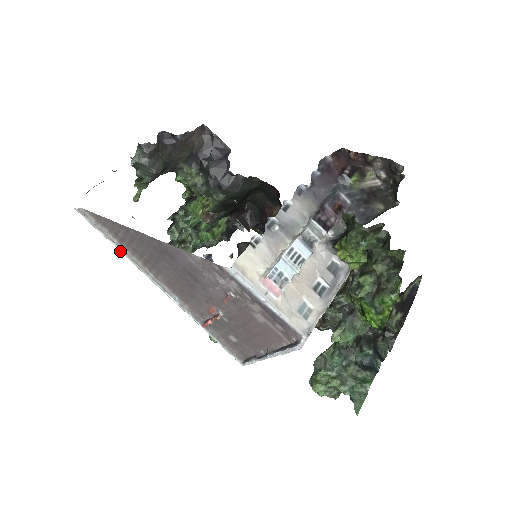
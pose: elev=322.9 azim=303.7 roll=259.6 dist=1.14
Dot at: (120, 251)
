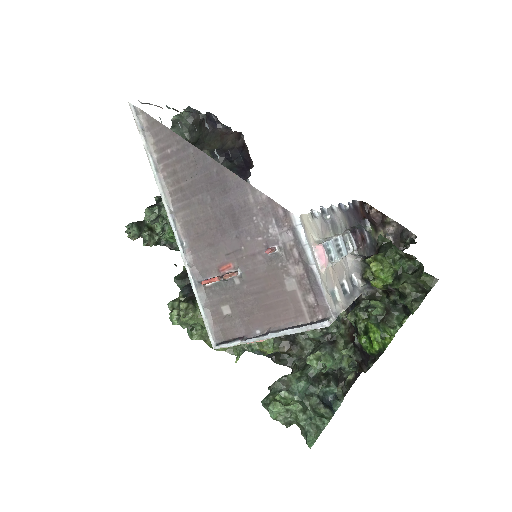
Dot at: (152, 169)
